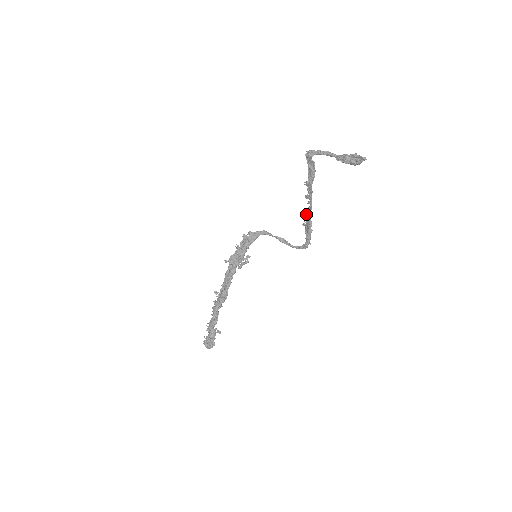
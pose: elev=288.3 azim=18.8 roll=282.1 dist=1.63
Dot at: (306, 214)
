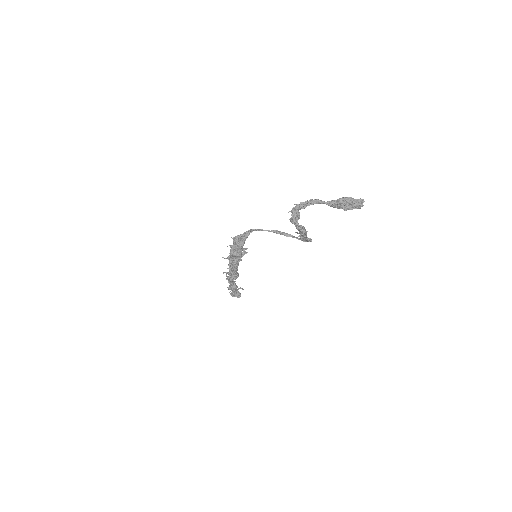
Dot at: (302, 238)
